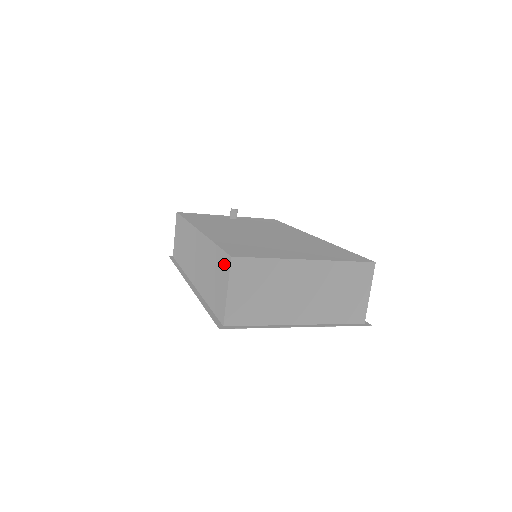
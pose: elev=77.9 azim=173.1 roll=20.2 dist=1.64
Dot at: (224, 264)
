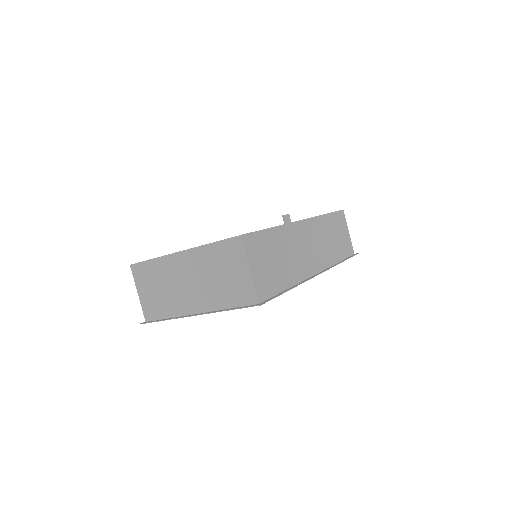
Dot at: occluded
